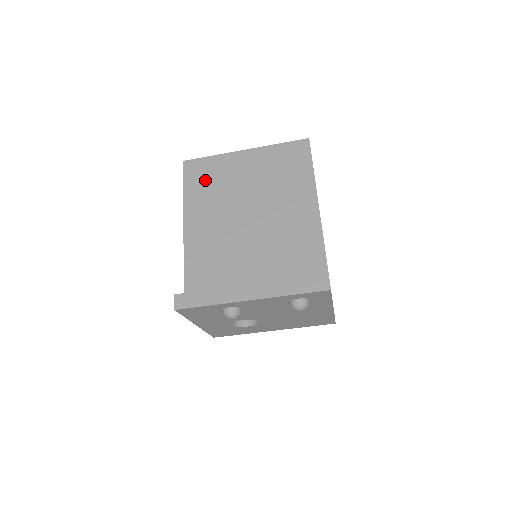
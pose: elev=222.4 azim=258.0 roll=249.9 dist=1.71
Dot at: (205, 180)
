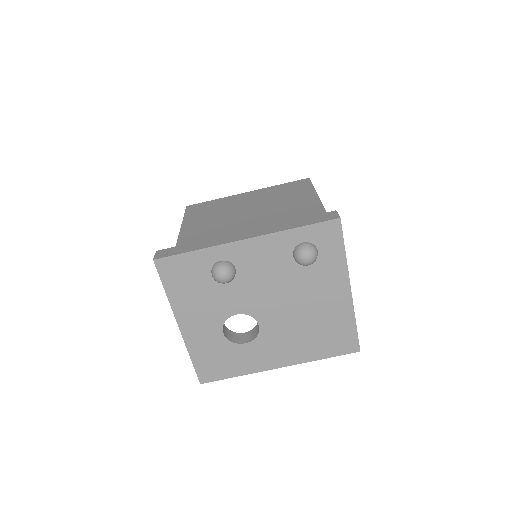
Dot at: (206, 211)
